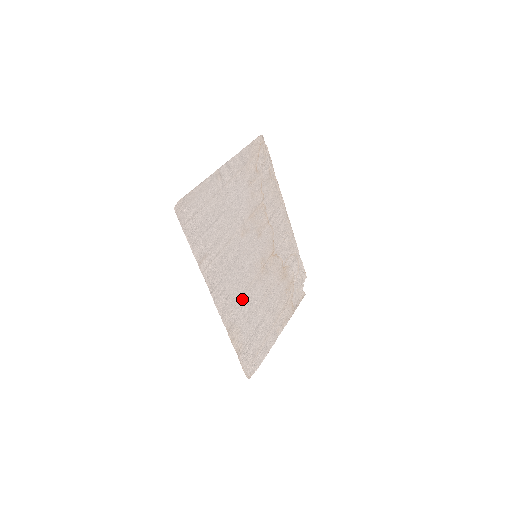
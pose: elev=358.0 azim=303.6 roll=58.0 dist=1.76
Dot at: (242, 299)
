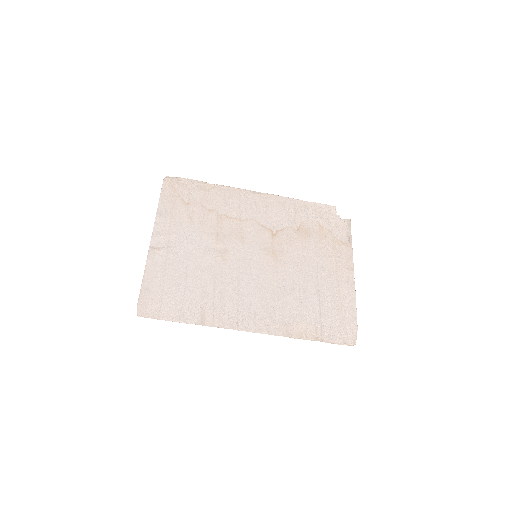
Dot at: (277, 299)
